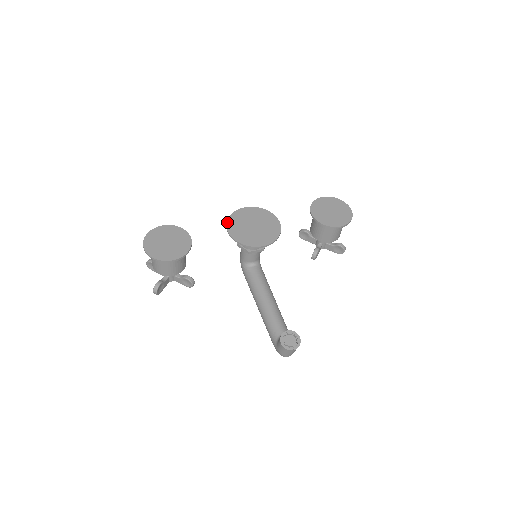
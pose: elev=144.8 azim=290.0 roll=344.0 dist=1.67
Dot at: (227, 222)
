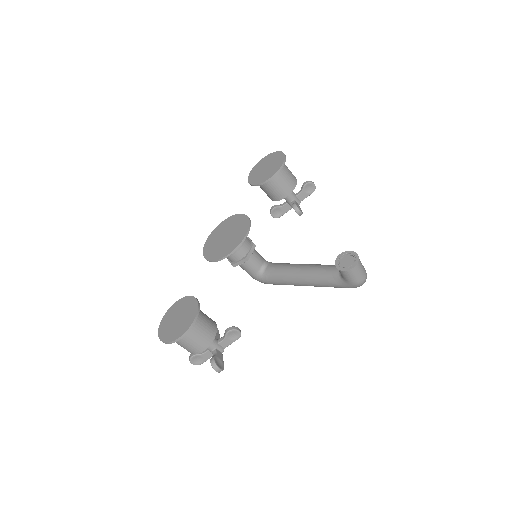
Dot at: (205, 258)
